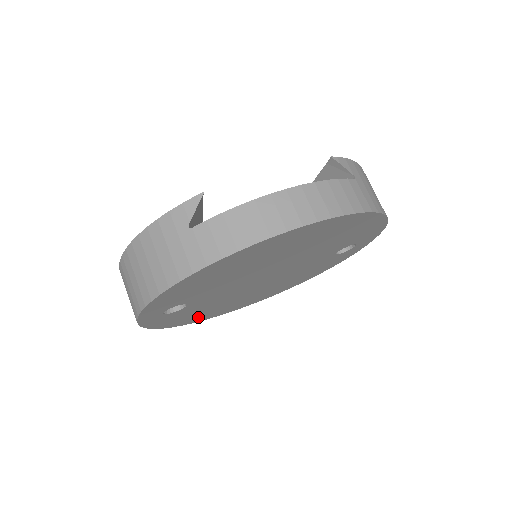
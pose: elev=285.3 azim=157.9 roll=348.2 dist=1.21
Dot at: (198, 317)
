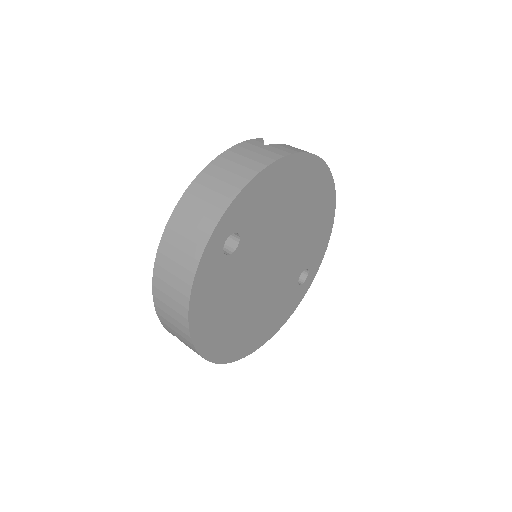
Dot at: (207, 326)
